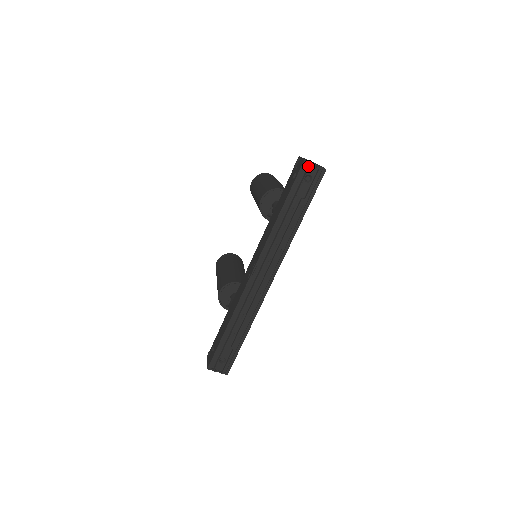
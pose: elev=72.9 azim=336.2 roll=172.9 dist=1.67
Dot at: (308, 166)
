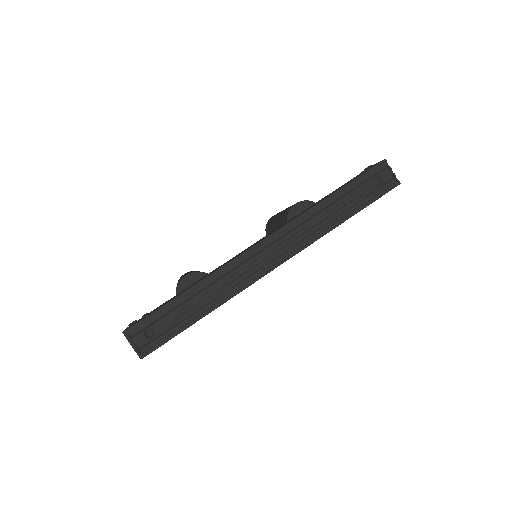
Dot at: (385, 167)
